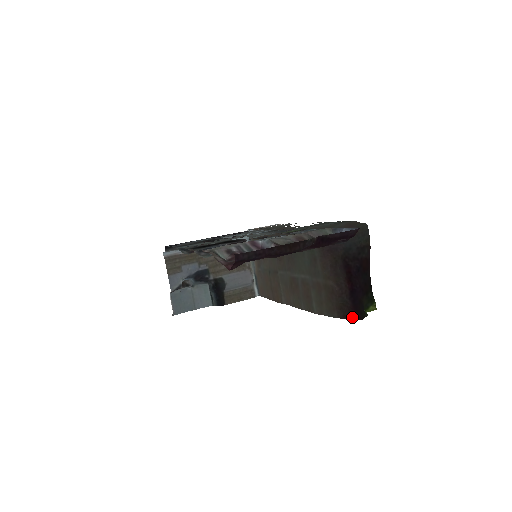
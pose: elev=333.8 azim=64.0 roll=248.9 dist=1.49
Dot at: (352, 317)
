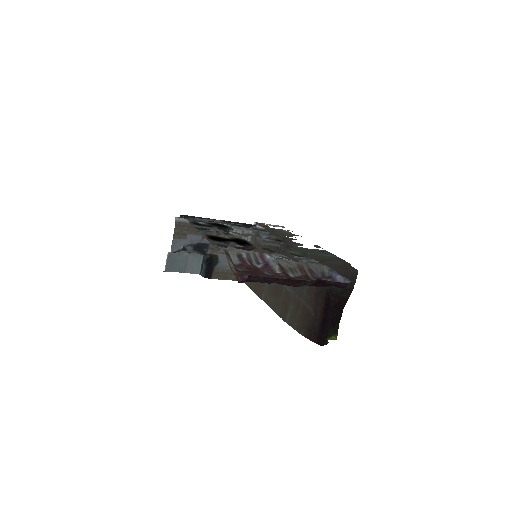
Dot at: (315, 341)
